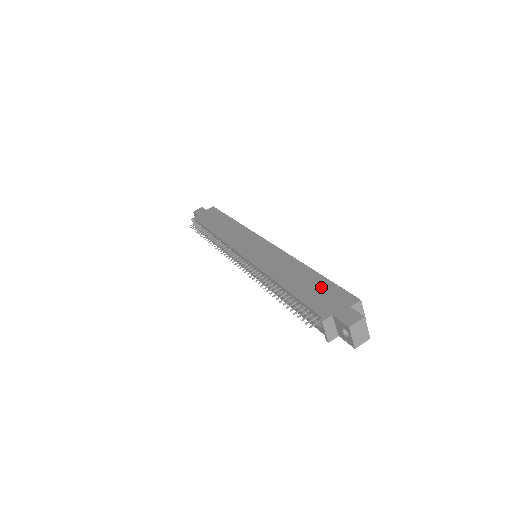
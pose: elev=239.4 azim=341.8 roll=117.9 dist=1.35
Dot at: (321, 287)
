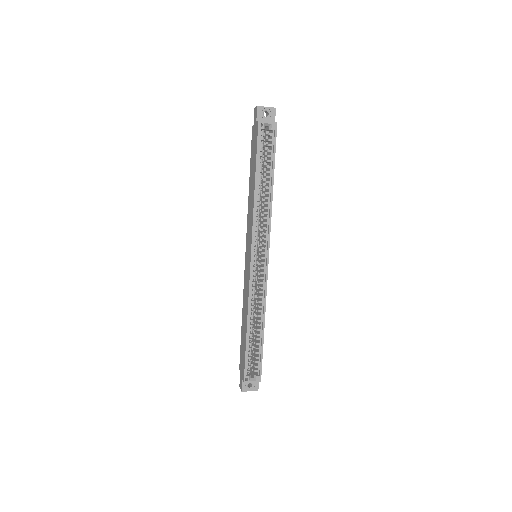
Dot at: (243, 350)
